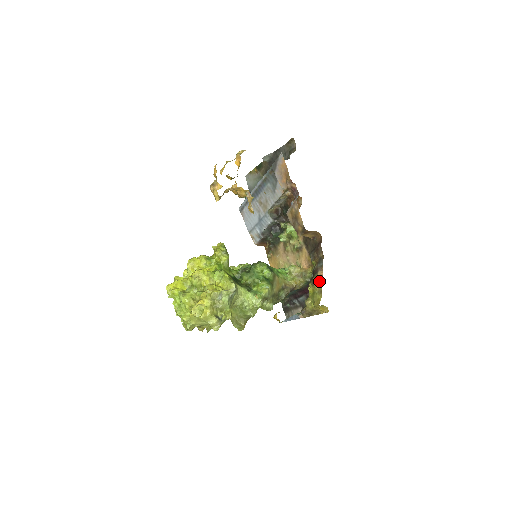
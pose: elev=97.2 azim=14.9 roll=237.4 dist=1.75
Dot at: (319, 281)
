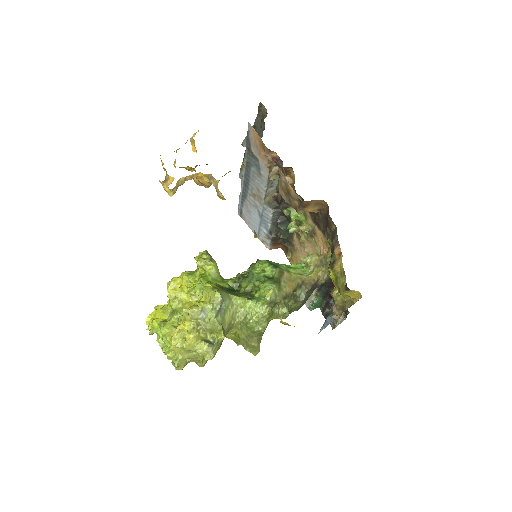
Dot at: (338, 260)
